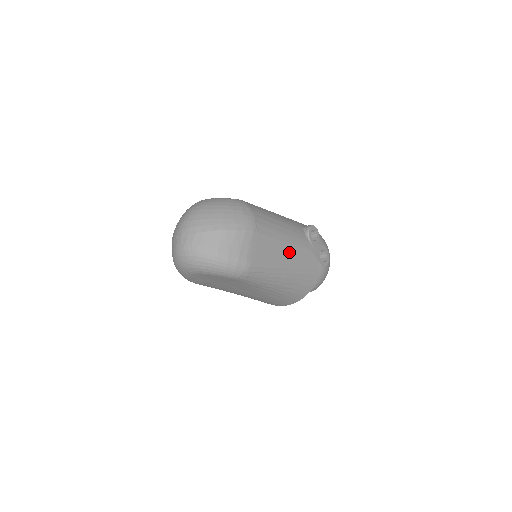
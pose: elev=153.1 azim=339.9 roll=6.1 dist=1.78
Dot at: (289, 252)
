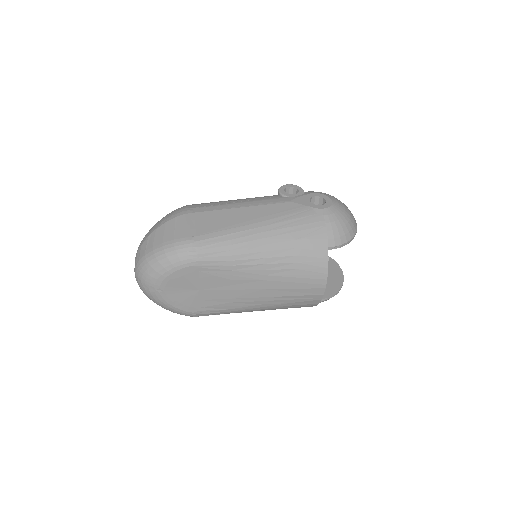
Dot at: (251, 214)
